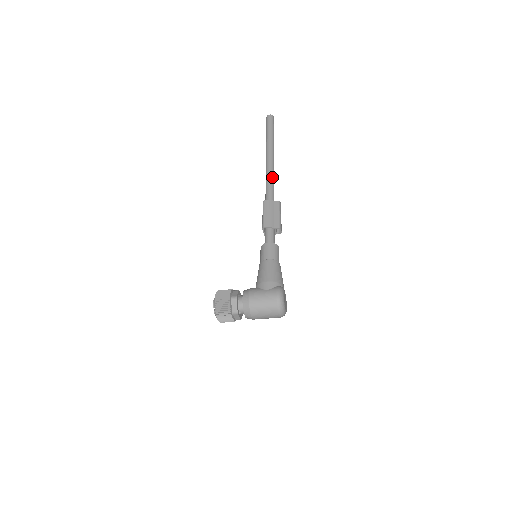
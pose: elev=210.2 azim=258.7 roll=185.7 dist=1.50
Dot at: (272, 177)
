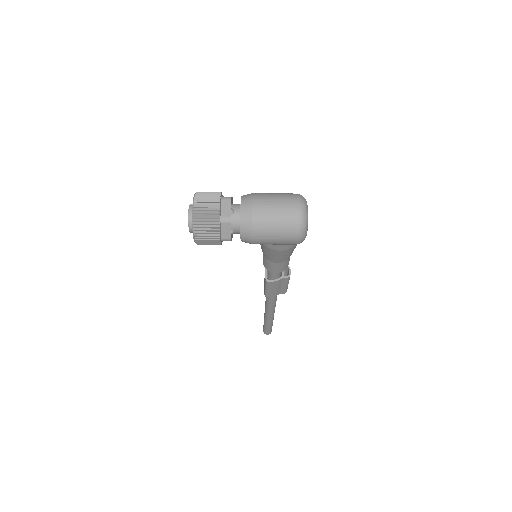
Dot at: occluded
